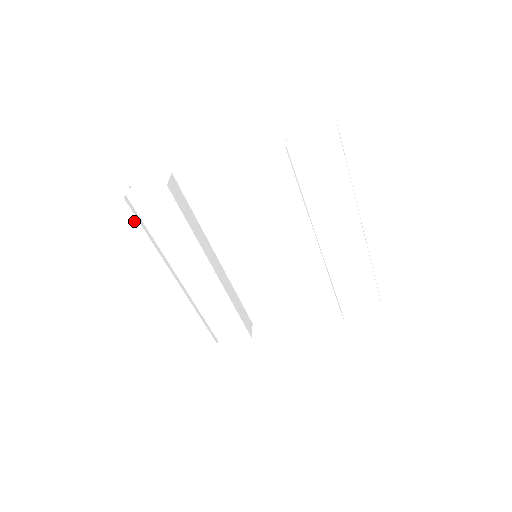
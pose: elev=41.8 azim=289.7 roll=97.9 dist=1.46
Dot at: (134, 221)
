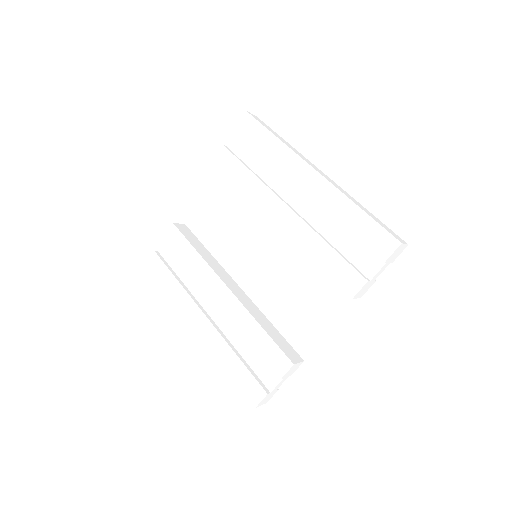
Dot at: (164, 268)
